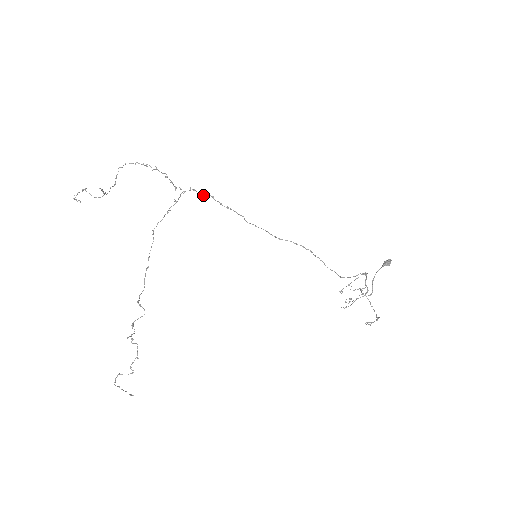
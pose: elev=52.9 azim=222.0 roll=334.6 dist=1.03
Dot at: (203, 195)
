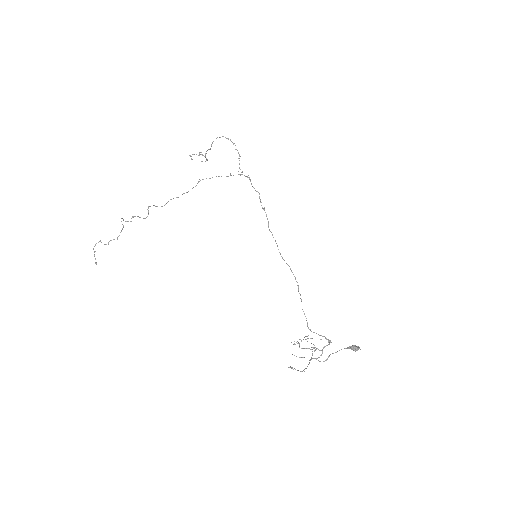
Dot at: (254, 188)
